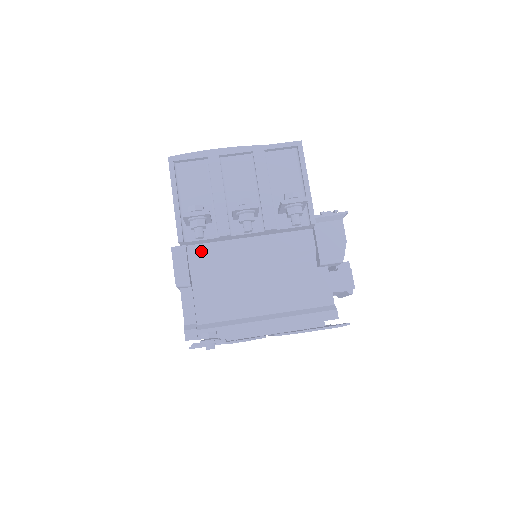
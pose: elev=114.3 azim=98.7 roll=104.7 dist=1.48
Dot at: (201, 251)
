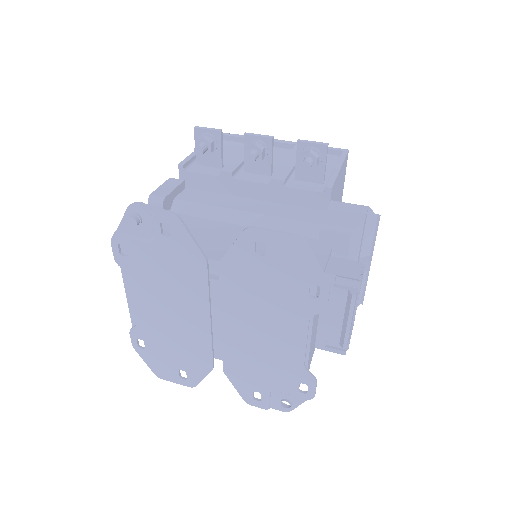
Dot at: (196, 194)
